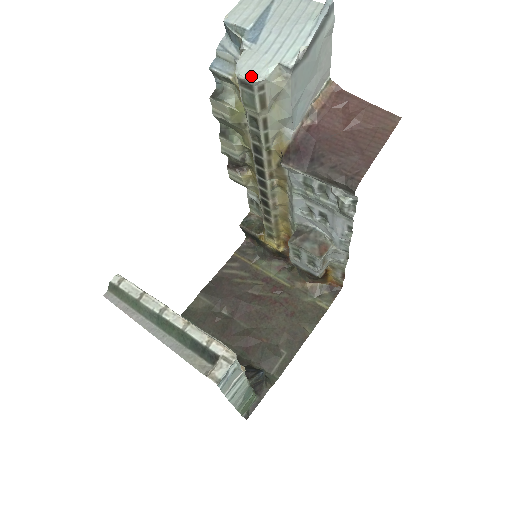
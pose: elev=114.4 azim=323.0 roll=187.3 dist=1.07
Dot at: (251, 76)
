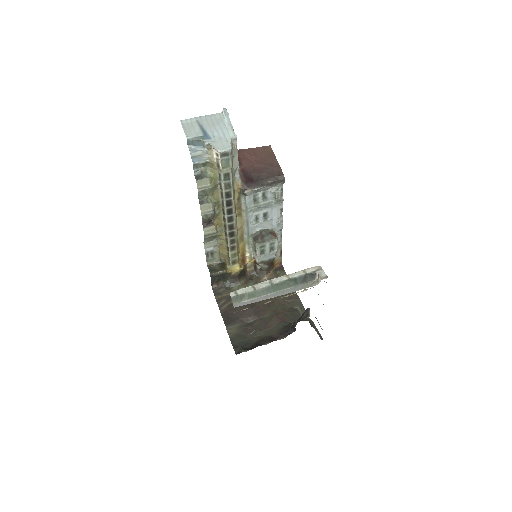
Dot at: (227, 148)
